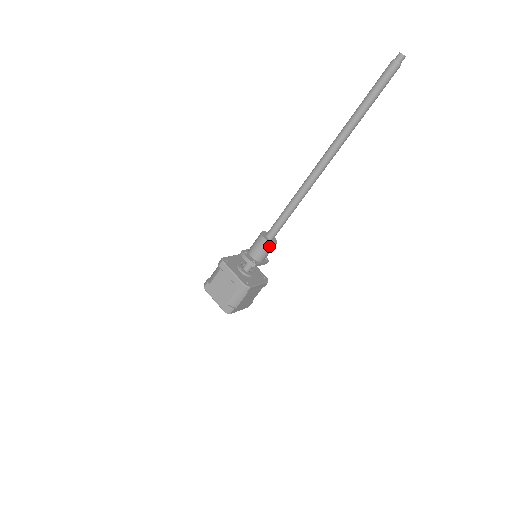
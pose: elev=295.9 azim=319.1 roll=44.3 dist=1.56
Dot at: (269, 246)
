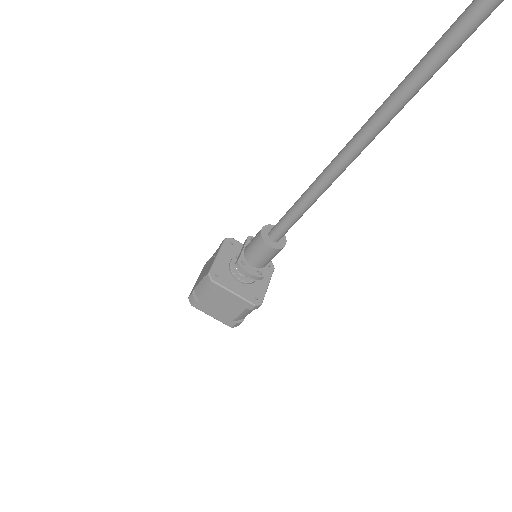
Dot at: (278, 251)
